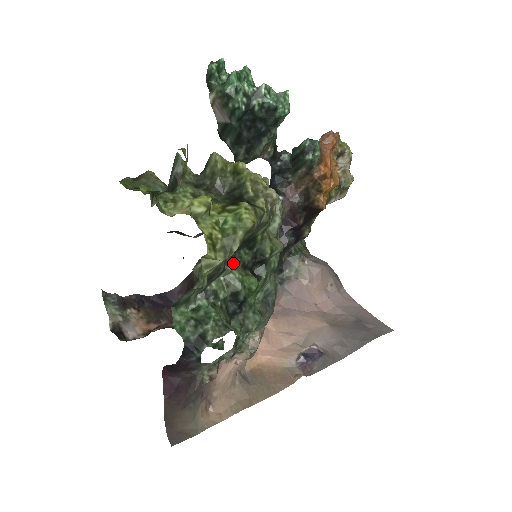
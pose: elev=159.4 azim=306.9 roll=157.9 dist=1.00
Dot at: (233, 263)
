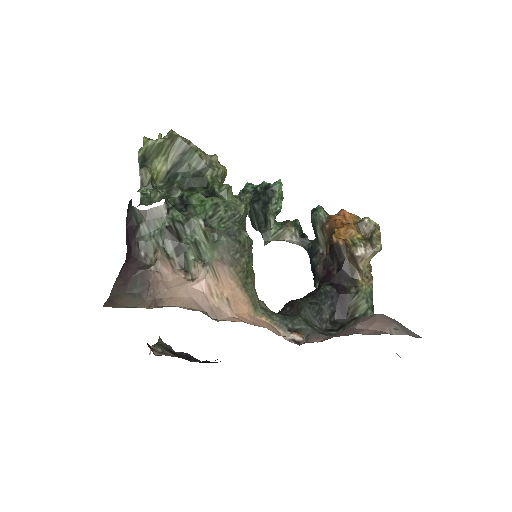
Dot at: (189, 191)
